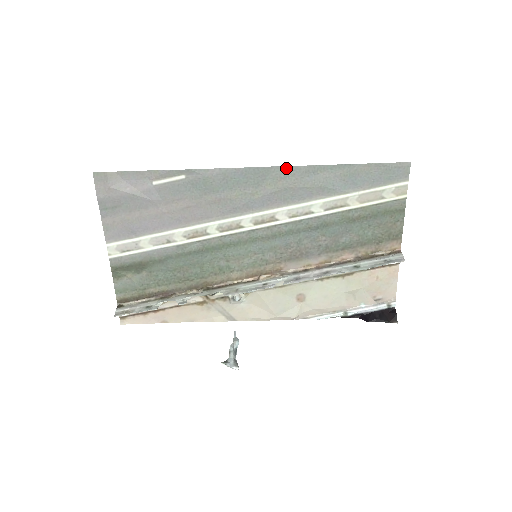
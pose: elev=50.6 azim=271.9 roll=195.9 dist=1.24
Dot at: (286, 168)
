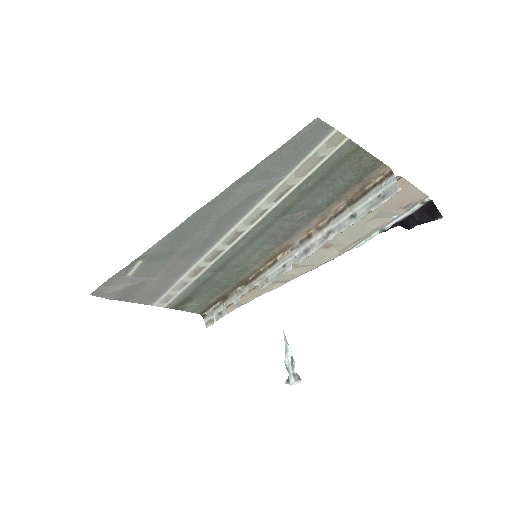
Dot at: (202, 209)
